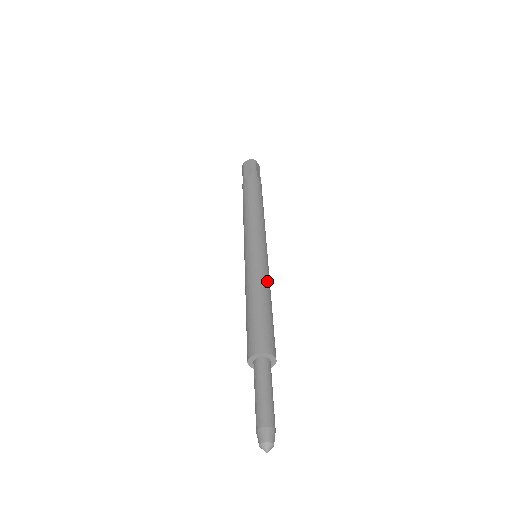
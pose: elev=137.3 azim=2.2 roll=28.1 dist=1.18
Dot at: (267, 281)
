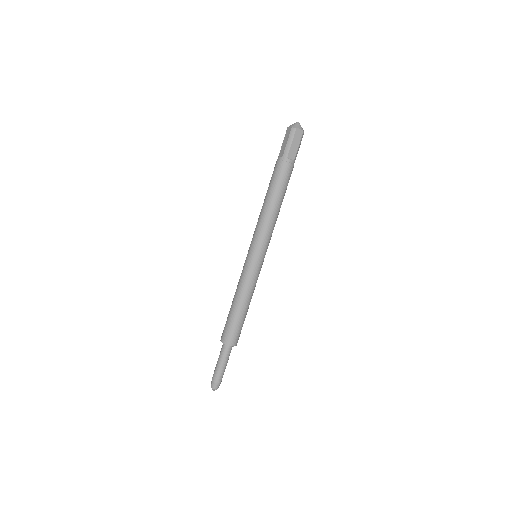
Dot at: (248, 289)
